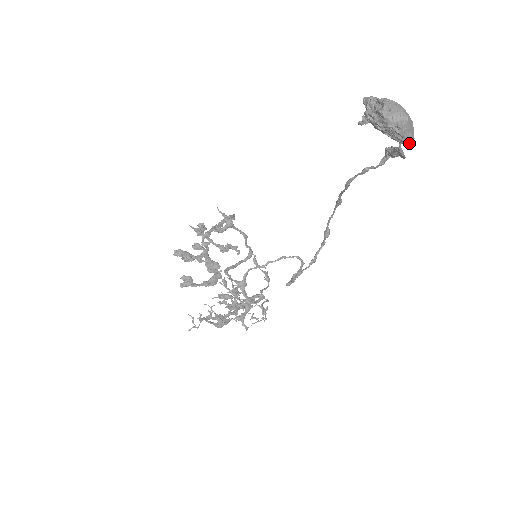
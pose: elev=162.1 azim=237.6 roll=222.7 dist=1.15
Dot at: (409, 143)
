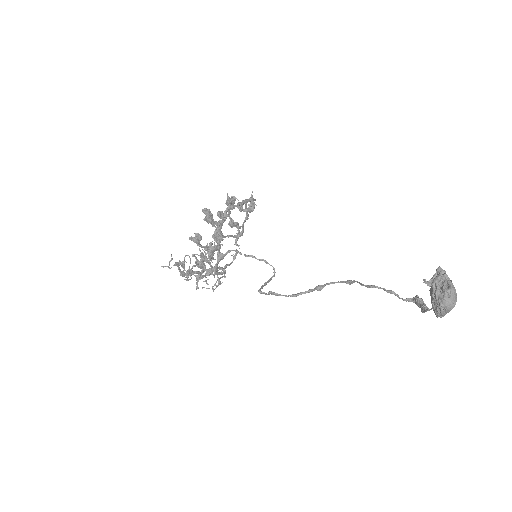
Dot at: (438, 316)
